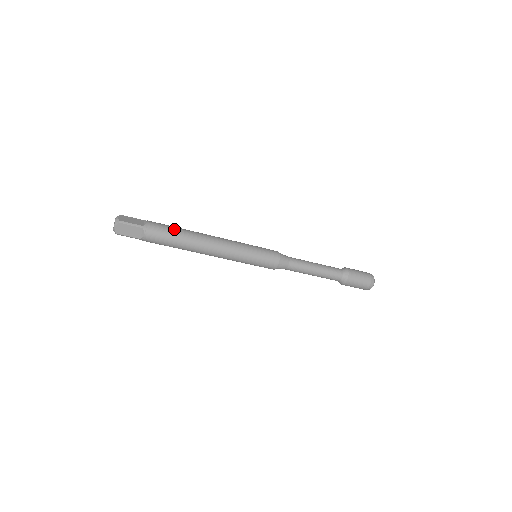
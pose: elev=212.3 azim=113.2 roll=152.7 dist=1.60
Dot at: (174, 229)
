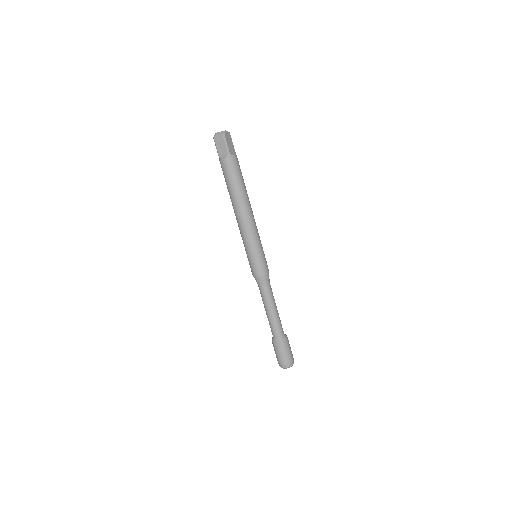
Dot at: occluded
